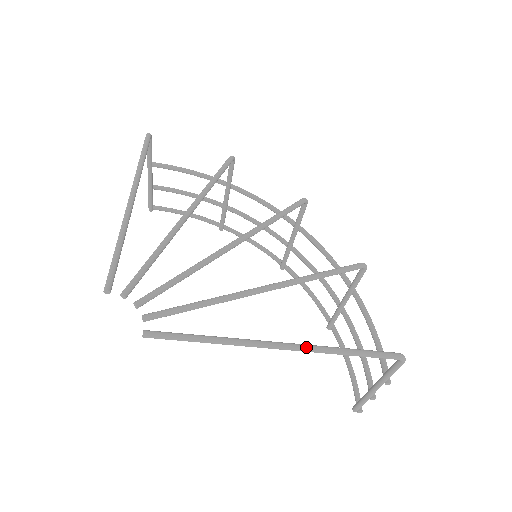
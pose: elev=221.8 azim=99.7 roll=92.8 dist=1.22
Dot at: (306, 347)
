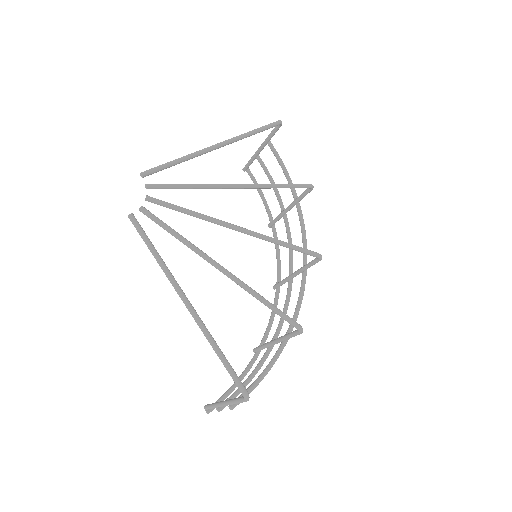
Dot at: (201, 323)
